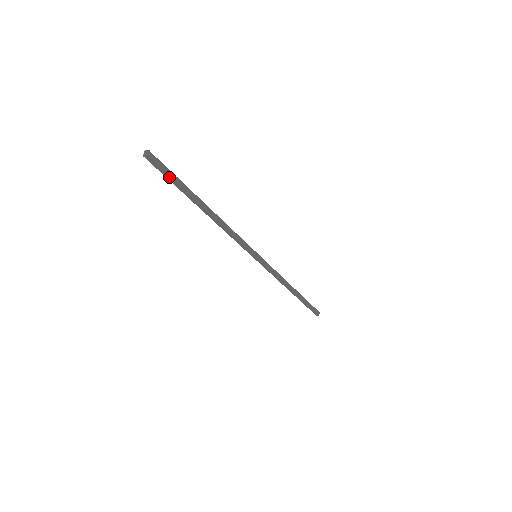
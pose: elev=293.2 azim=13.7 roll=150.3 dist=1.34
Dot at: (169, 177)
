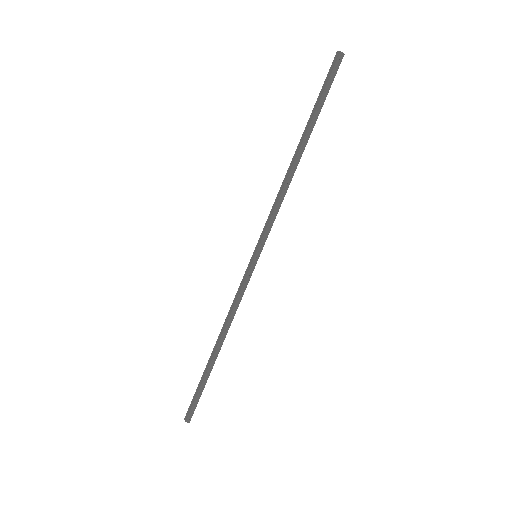
Dot at: (327, 90)
